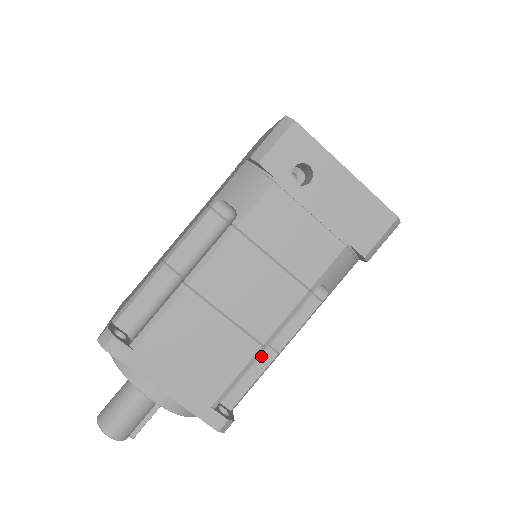
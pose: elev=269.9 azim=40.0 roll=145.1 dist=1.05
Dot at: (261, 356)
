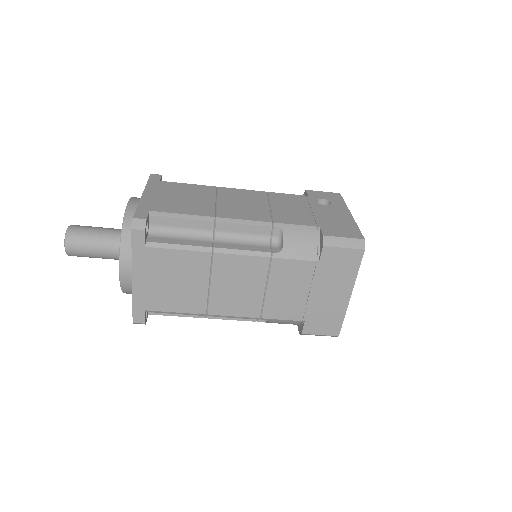
Dot at: occluded
